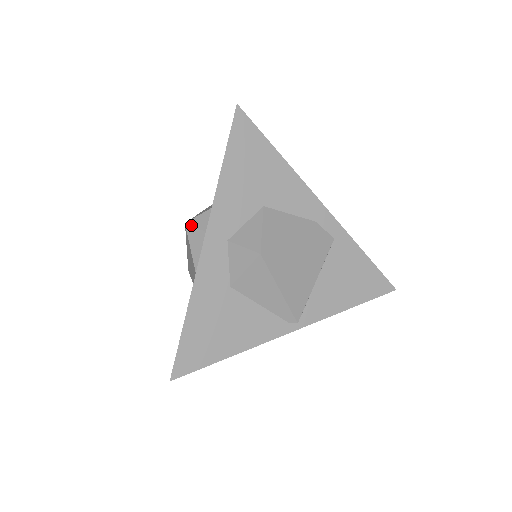
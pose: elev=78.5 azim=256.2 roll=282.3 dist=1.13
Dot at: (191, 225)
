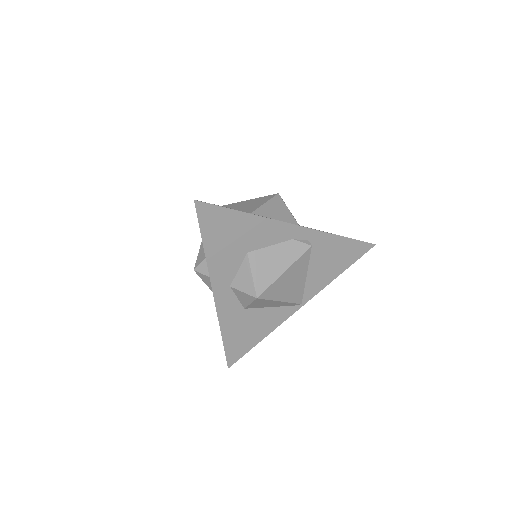
Dot at: (199, 272)
